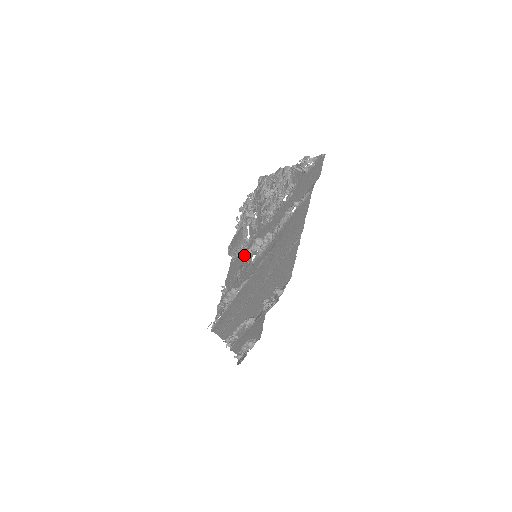
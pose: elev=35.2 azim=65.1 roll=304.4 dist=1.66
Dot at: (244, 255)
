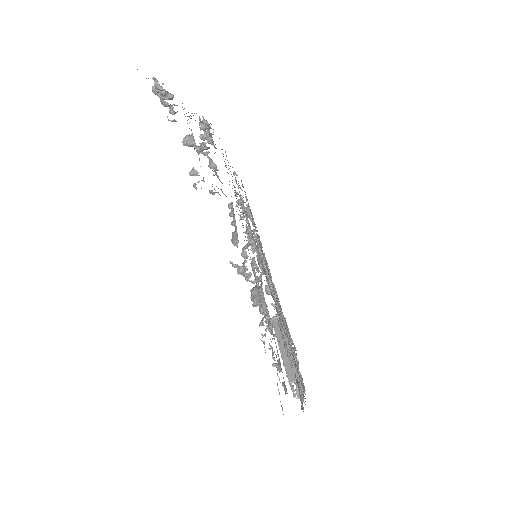
Dot at: (244, 271)
